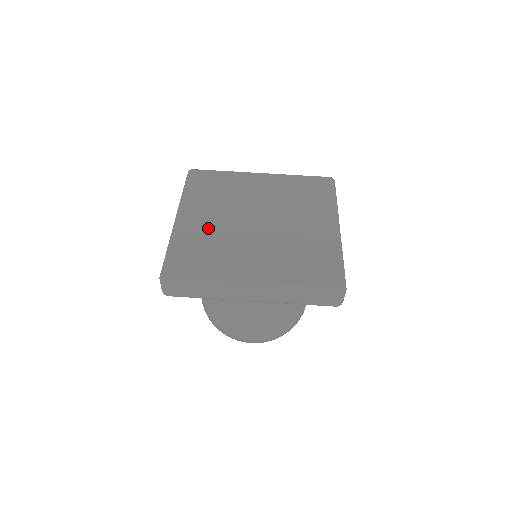
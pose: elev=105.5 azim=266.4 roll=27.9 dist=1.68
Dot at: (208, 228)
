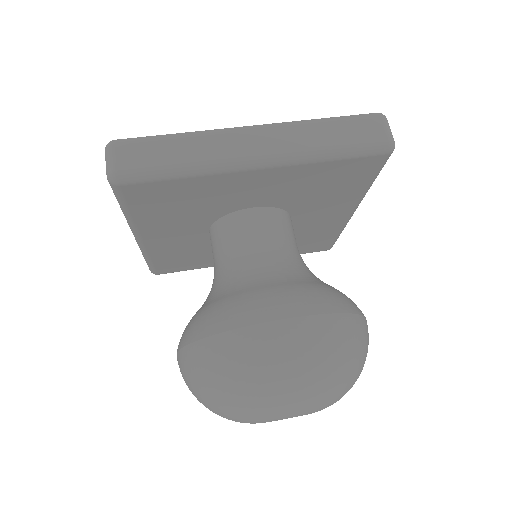
Dot at: occluded
